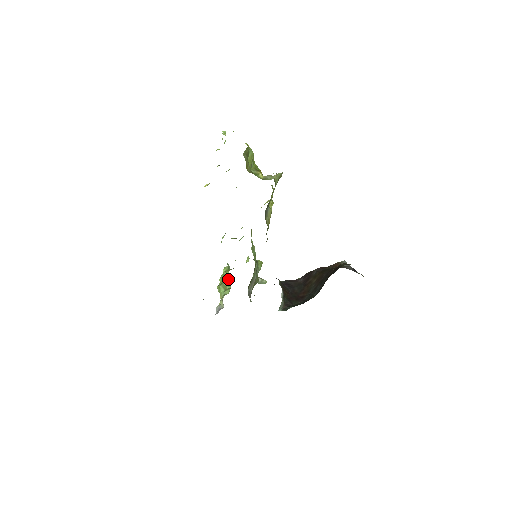
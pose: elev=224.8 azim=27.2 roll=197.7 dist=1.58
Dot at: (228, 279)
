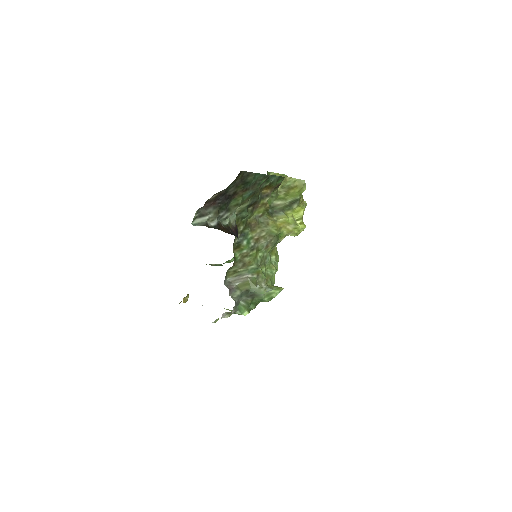
Dot at: occluded
